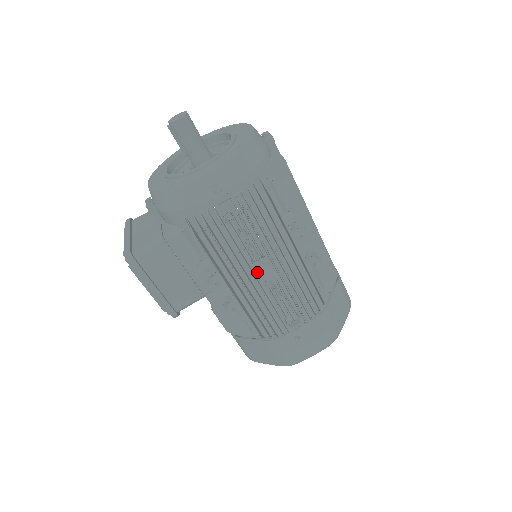
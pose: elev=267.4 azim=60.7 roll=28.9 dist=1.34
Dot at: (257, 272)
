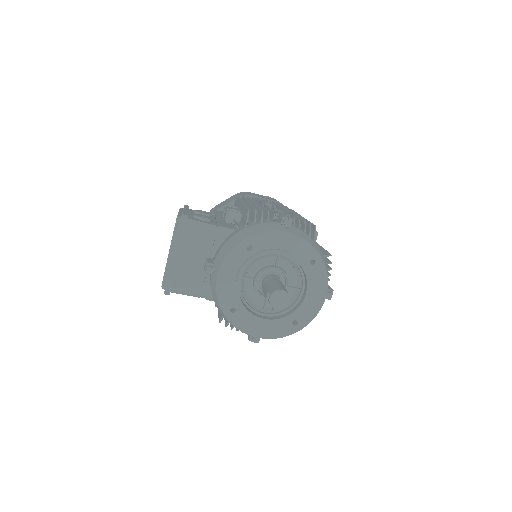
Dot at: occluded
